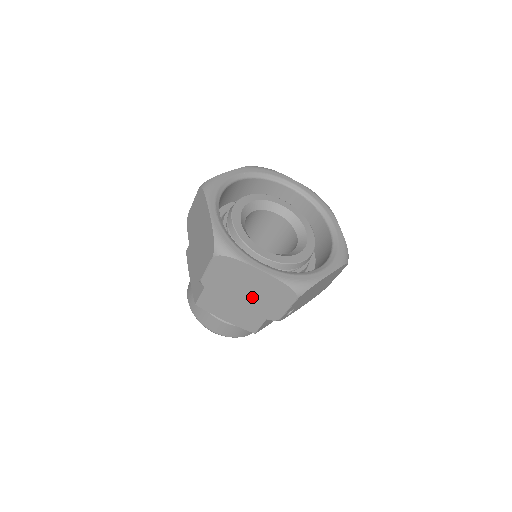
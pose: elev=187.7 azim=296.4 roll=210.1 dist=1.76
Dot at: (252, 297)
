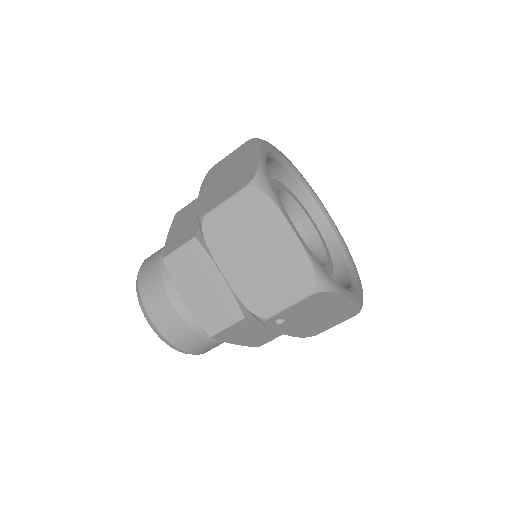
Dot at: (255, 268)
